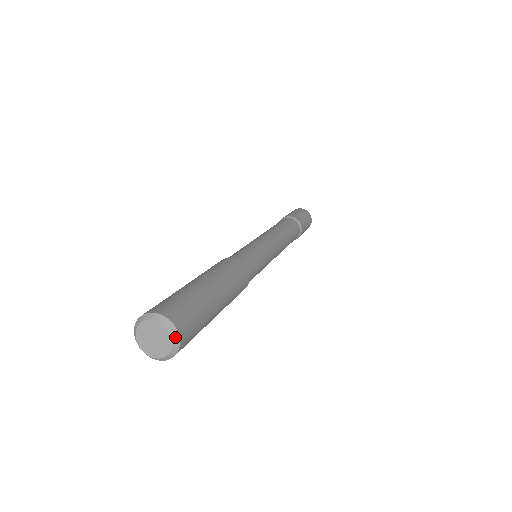
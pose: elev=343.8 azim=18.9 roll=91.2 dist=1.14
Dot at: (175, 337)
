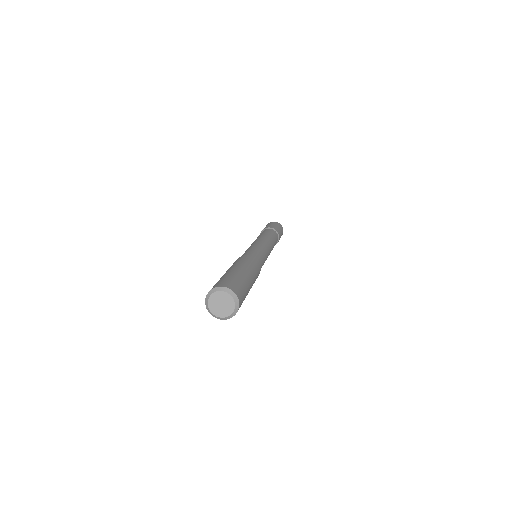
Dot at: (226, 290)
